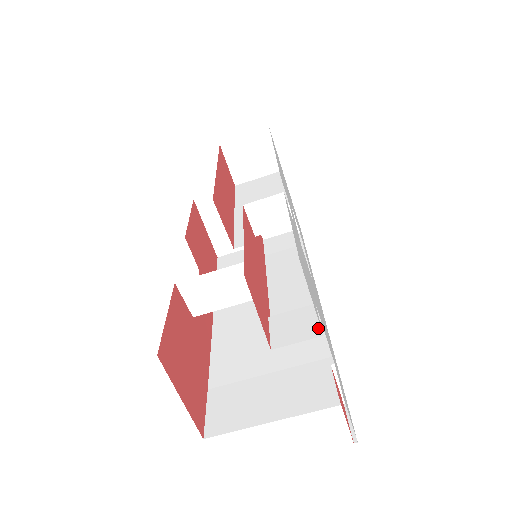
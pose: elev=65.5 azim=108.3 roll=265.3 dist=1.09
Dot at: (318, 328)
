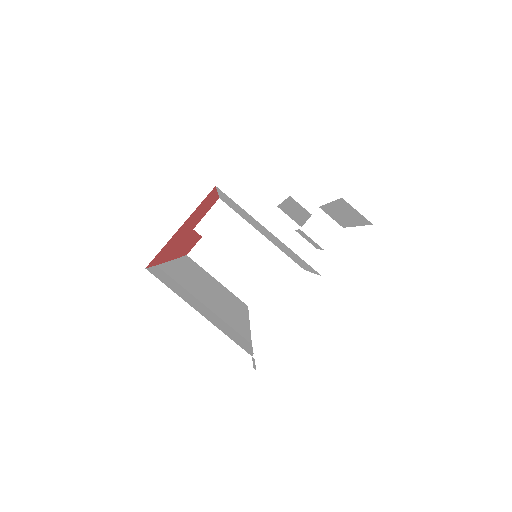
Dot at: occluded
